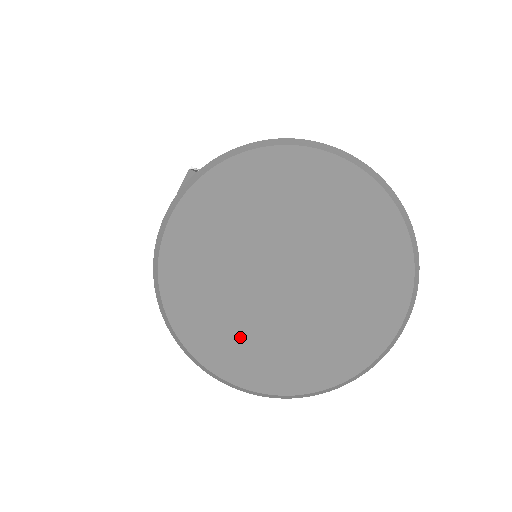
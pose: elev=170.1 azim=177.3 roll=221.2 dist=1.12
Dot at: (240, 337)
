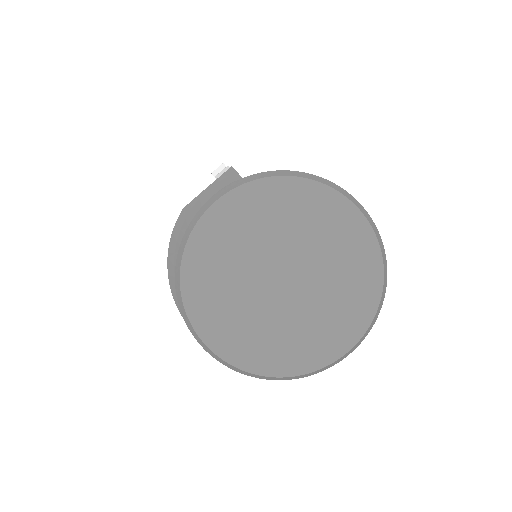
Dot at: (230, 313)
